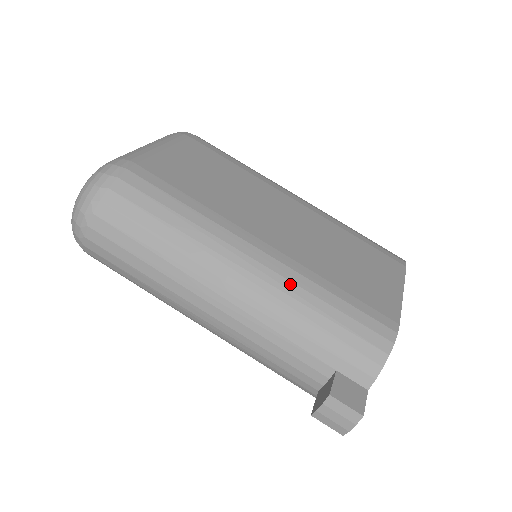
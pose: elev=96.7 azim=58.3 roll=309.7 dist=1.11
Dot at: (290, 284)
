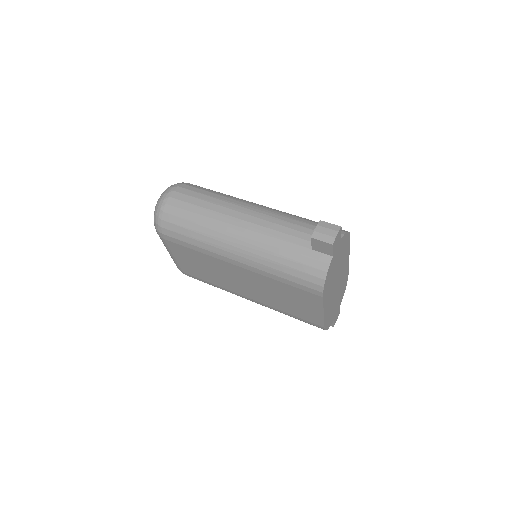
Dot at: occluded
